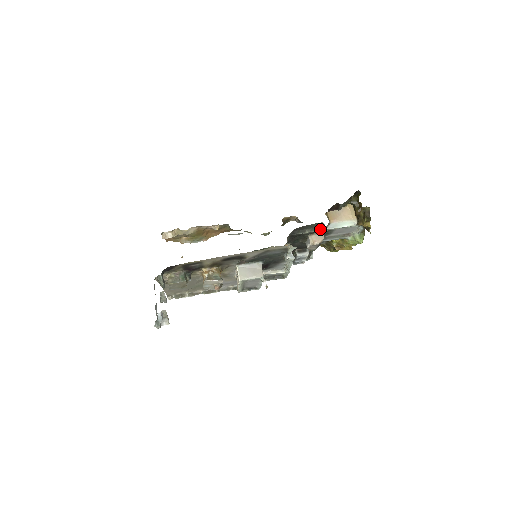
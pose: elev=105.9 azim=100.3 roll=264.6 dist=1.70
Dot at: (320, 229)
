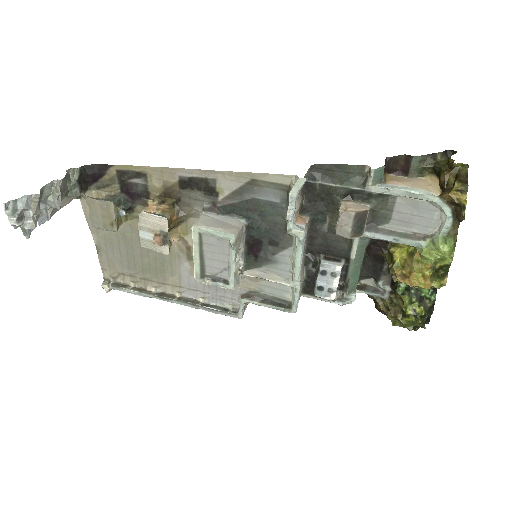
Dot at: (363, 185)
